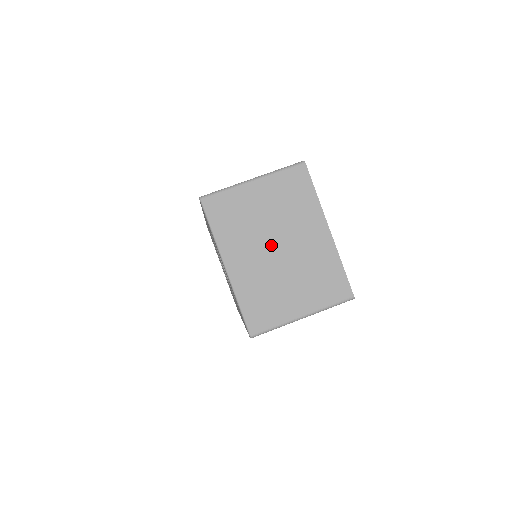
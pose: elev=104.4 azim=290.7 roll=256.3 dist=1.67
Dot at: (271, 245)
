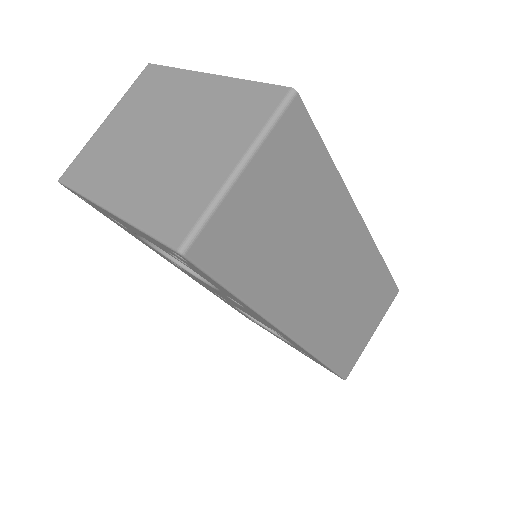
Dot at: (150, 145)
